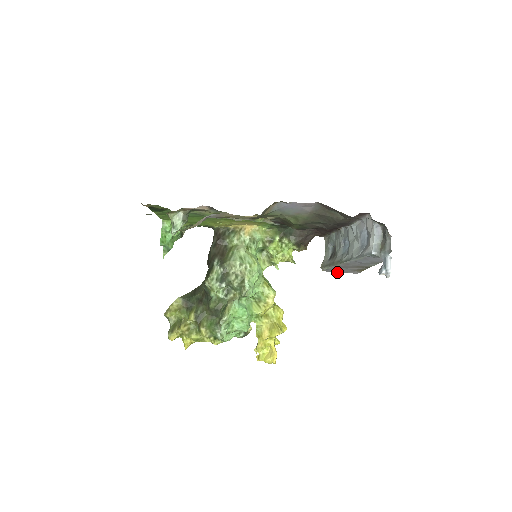
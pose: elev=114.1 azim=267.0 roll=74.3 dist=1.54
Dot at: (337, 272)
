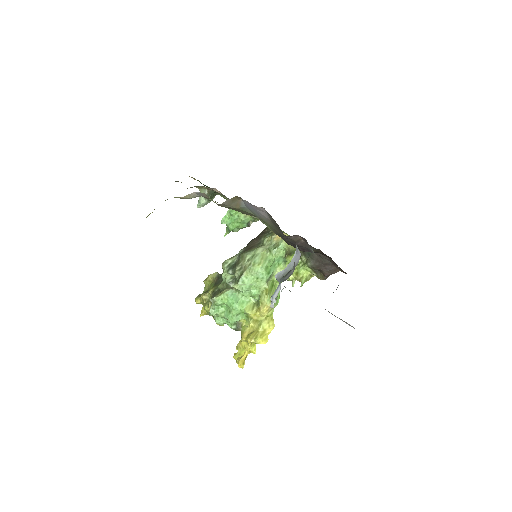
Dot at: occluded
